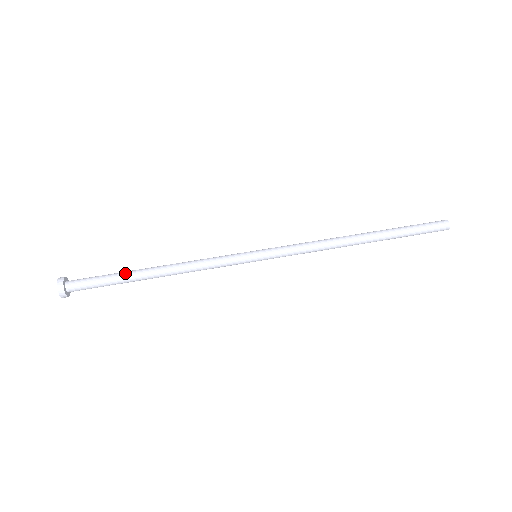
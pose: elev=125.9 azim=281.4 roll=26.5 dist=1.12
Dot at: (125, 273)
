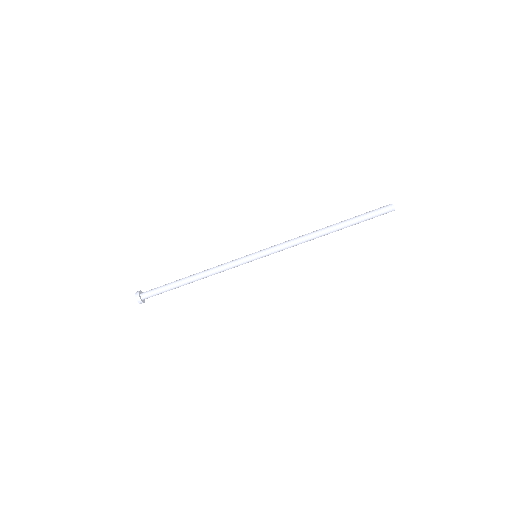
Dot at: (174, 282)
